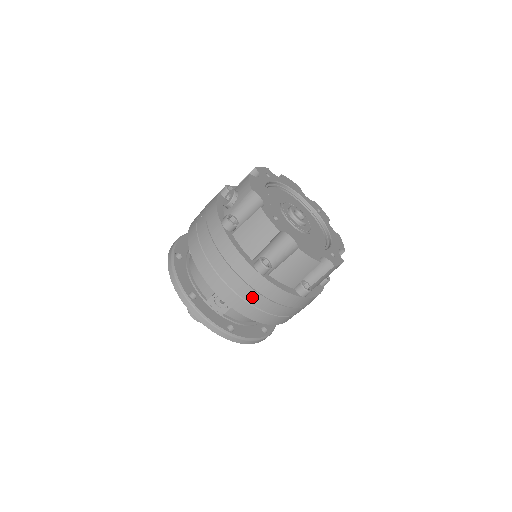
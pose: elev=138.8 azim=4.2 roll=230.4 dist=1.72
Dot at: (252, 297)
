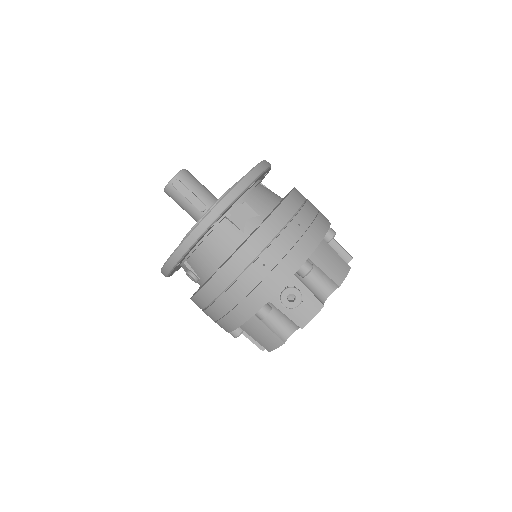
Dot at: occluded
